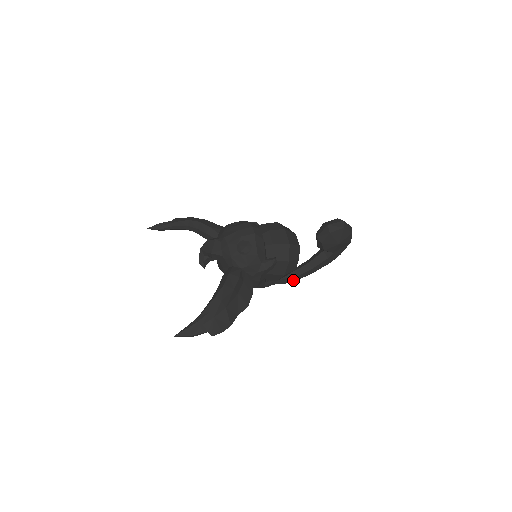
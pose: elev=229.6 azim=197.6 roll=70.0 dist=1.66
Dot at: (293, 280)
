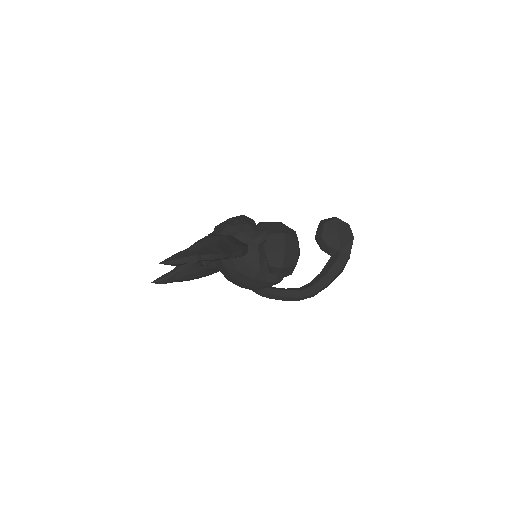
Dot at: (310, 293)
